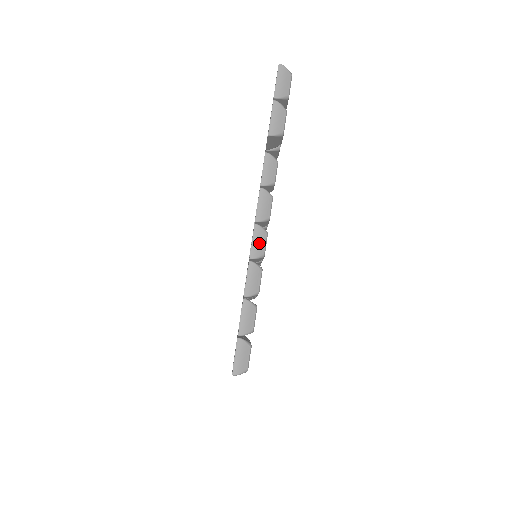
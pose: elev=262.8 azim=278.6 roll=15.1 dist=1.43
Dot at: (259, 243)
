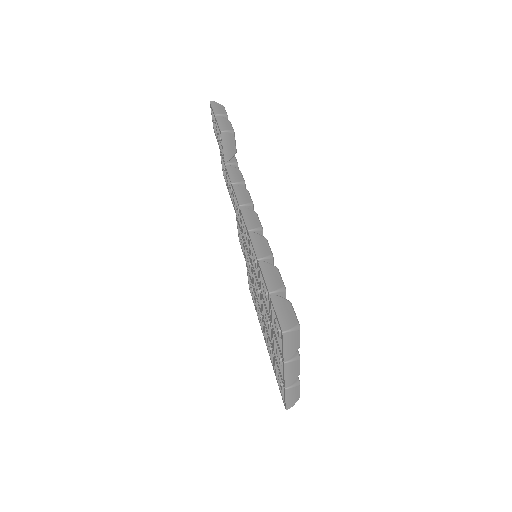
Dot at: (251, 219)
